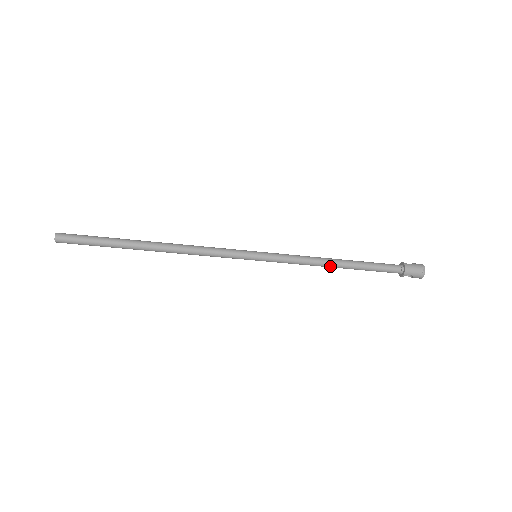
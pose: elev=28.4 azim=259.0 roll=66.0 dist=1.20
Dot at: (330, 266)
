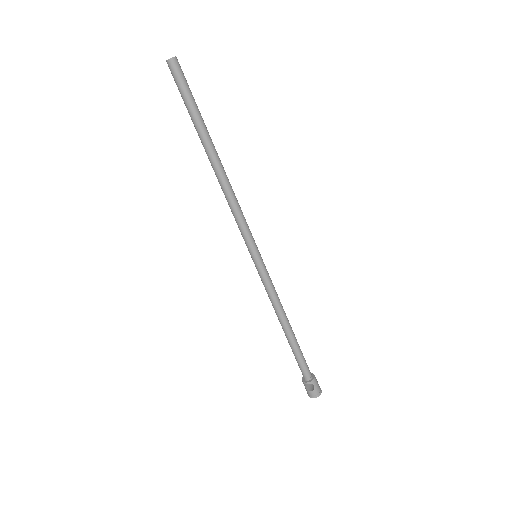
Dot at: (285, 321)
